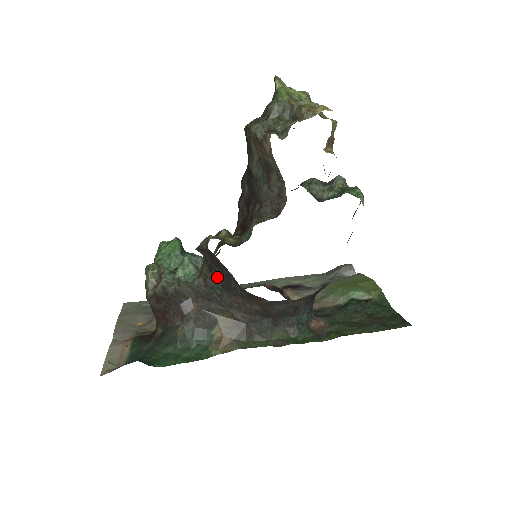
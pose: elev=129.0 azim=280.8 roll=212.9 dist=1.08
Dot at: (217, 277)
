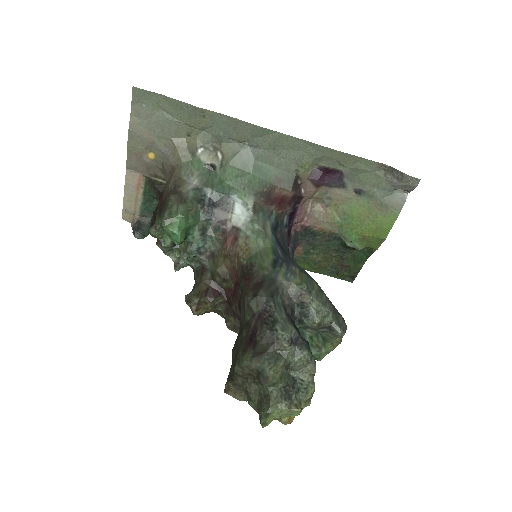
Dot at: occluded
